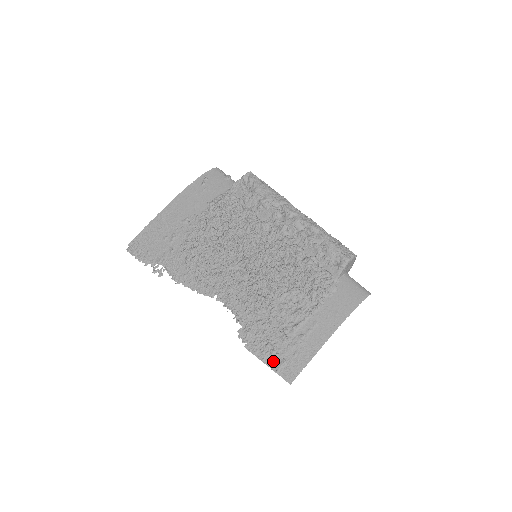
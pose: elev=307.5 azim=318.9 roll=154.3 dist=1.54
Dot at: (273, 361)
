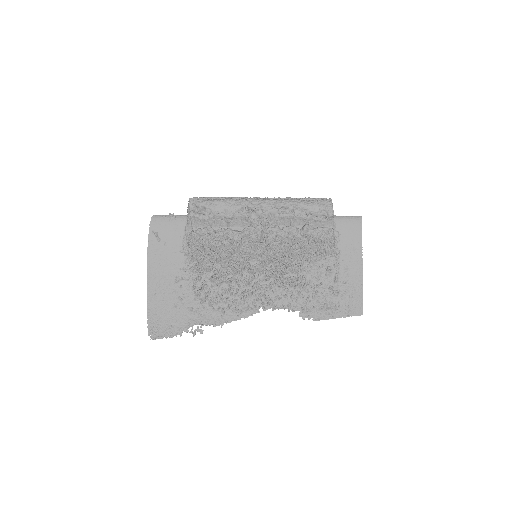
Dot at: (340, 312)
